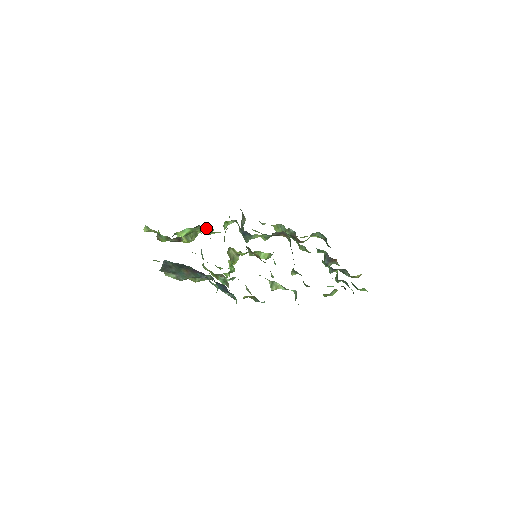
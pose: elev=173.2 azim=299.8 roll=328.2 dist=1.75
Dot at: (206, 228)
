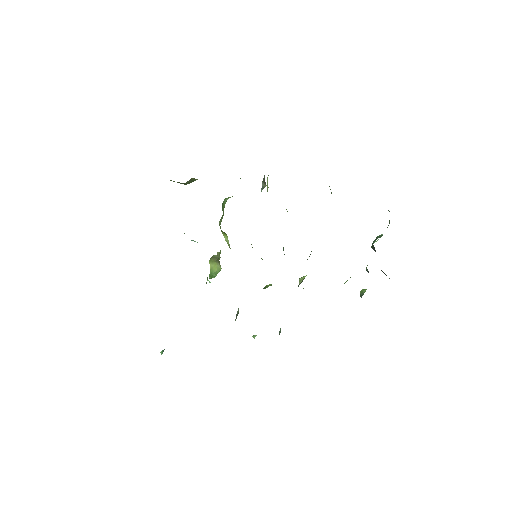
Dot at: occluded
